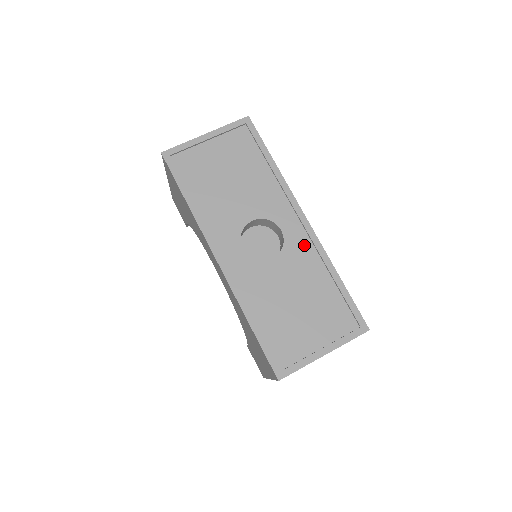
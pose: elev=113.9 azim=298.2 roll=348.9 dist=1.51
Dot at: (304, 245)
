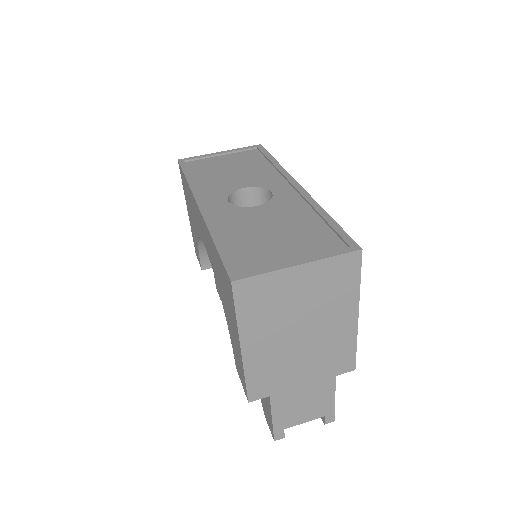
Dot at: (293, 199)
